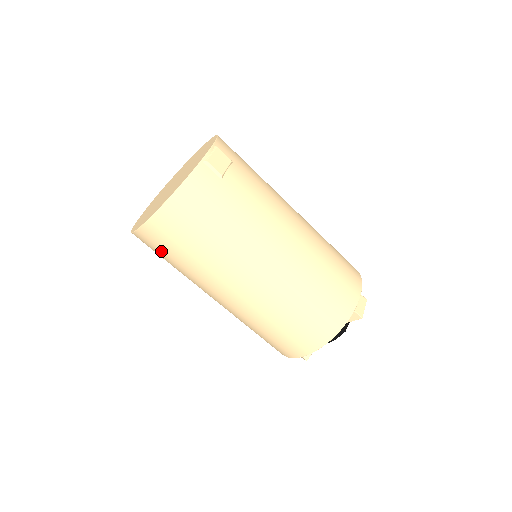
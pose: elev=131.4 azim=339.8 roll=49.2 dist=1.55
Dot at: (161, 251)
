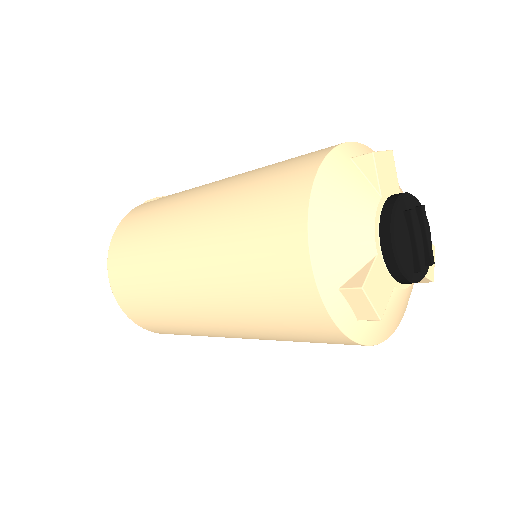
Dot at: (134, 298)
